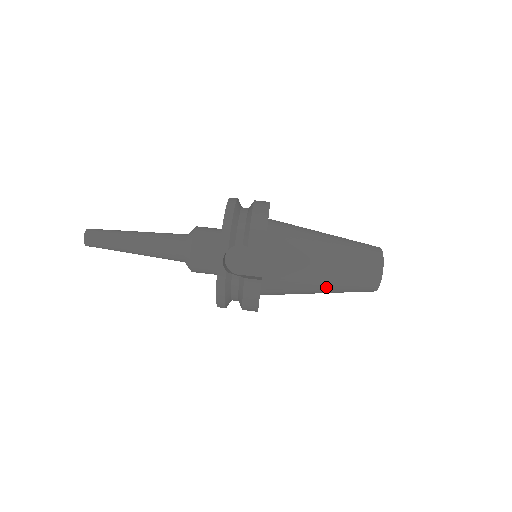
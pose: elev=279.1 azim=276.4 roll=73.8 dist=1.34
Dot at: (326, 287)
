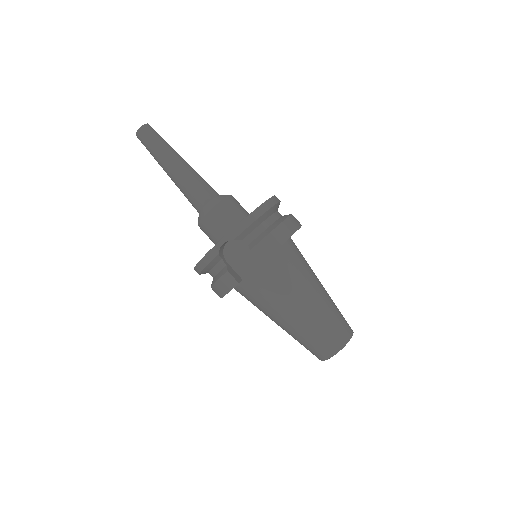
Dot at: (285, 326)
